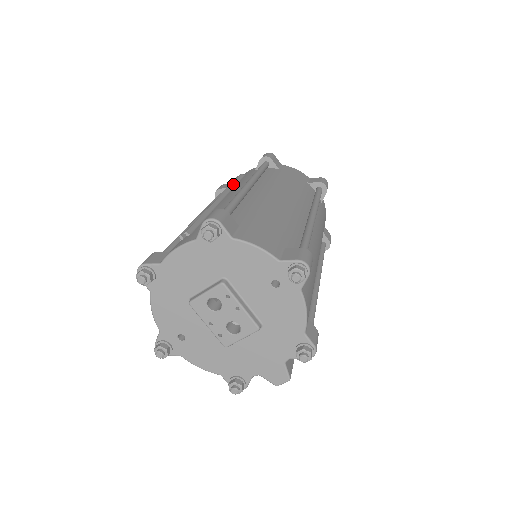
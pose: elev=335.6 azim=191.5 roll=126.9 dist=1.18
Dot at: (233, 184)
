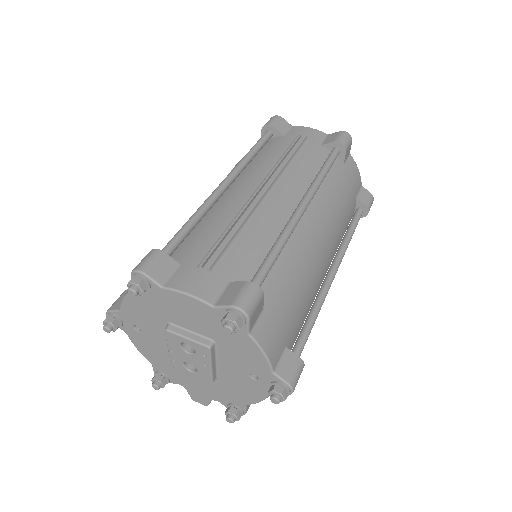
Dot at: (290, 160)
